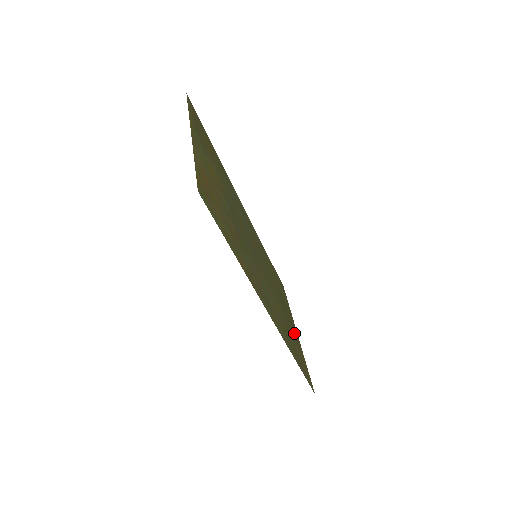
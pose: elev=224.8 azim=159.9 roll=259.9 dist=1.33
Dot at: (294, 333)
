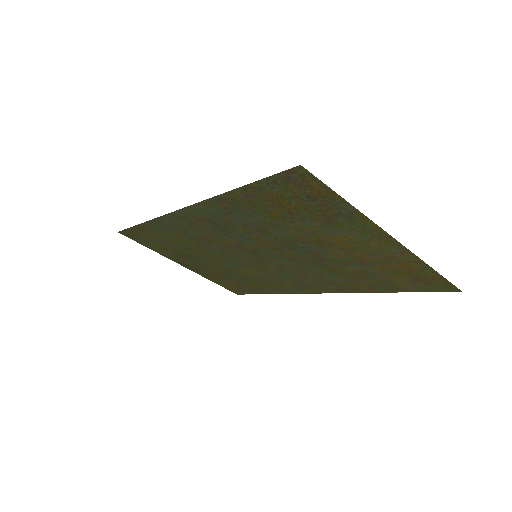
Dot at: (204, 271)
